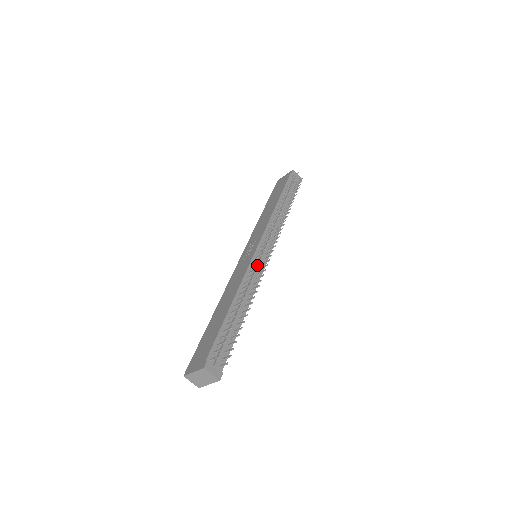
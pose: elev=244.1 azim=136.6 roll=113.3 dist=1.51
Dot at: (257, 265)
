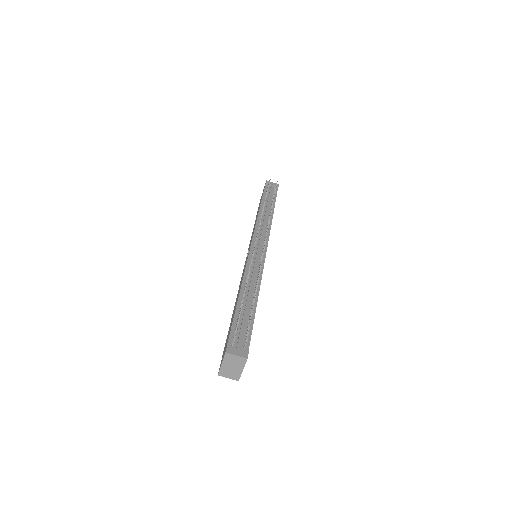
Dot at: (255, 259)
